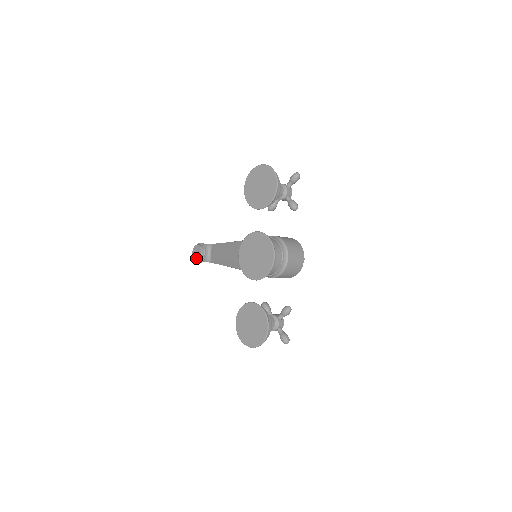
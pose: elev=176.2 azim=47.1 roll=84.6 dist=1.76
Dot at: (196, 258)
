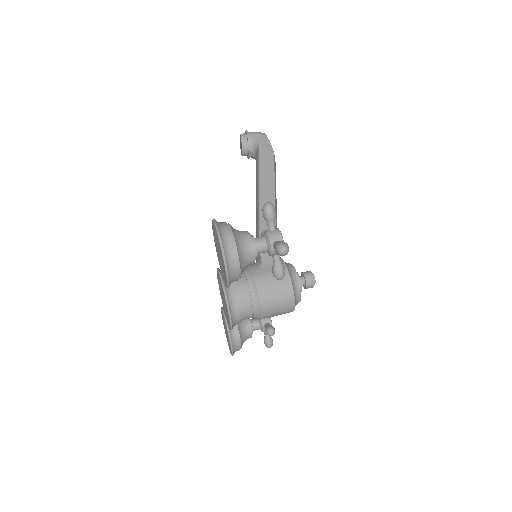
Dot at: occluded
